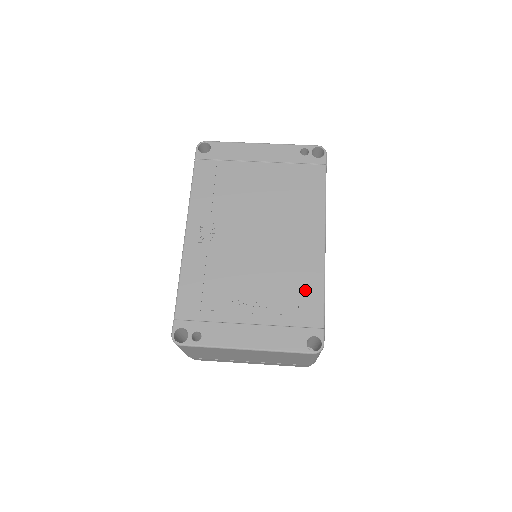
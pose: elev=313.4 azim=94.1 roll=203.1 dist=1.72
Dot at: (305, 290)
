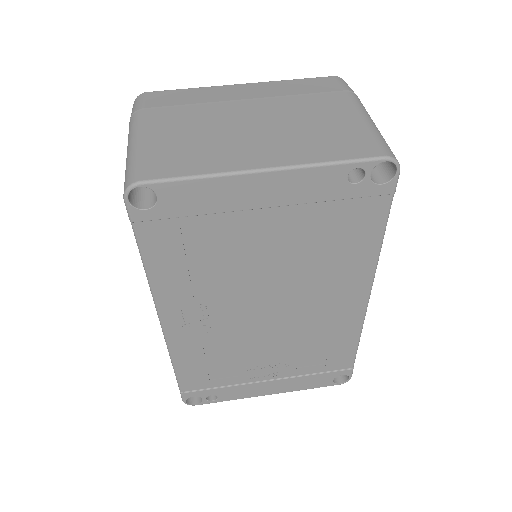
Dot at: (336, 346)
